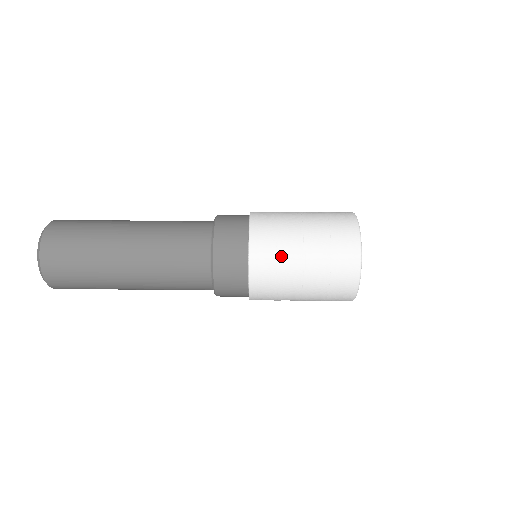
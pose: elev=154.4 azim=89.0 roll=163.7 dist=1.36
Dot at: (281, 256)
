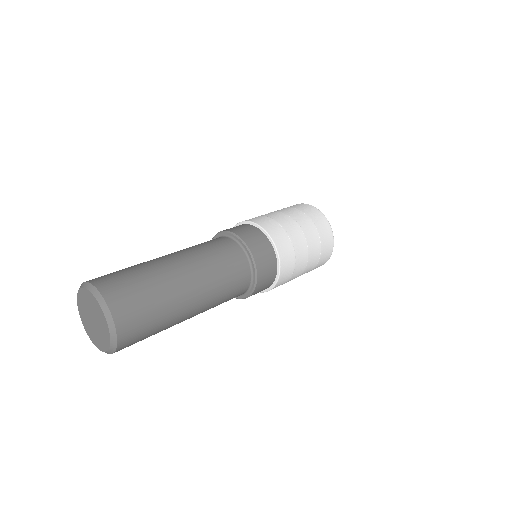
Dot at: (292, 278)
